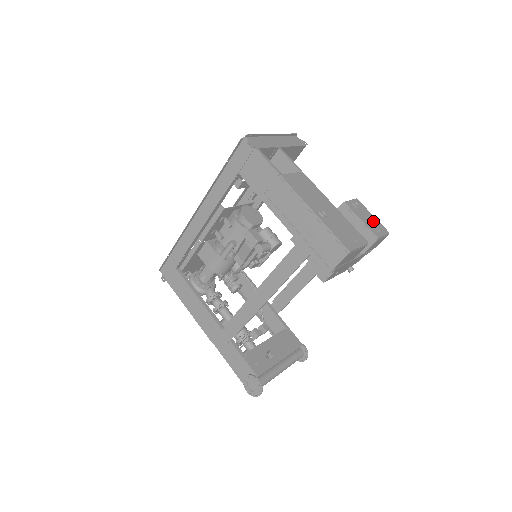
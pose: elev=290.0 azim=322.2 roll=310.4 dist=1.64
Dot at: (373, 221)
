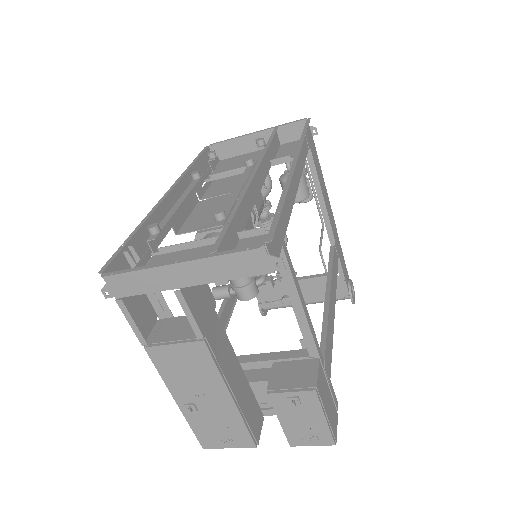
Dot at: (312, 426)
